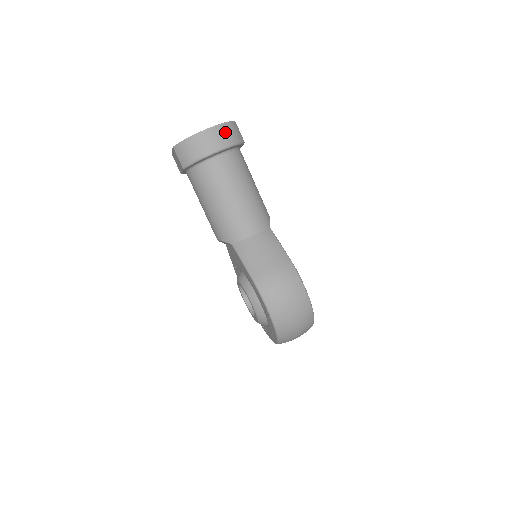
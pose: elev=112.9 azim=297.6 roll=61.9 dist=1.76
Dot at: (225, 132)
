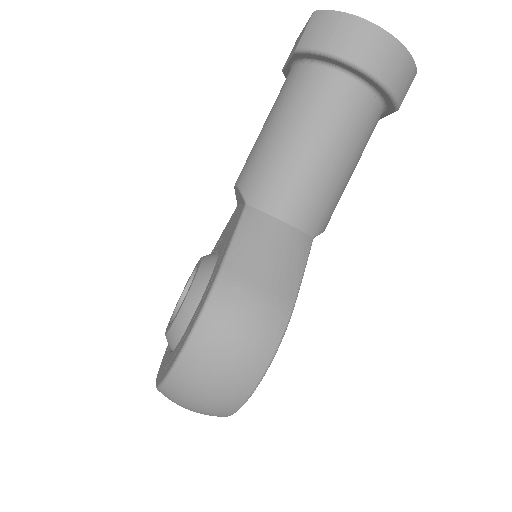
Dot at: (397, 61)
